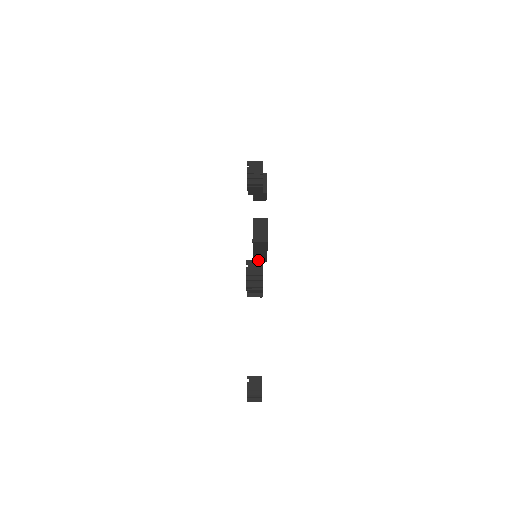
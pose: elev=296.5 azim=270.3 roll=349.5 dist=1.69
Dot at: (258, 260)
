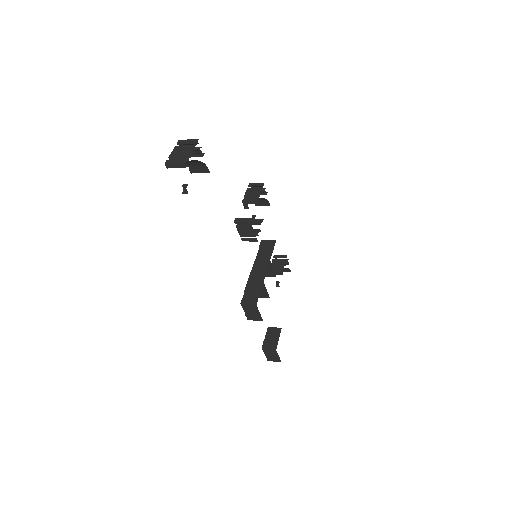
Dot at: occluded
